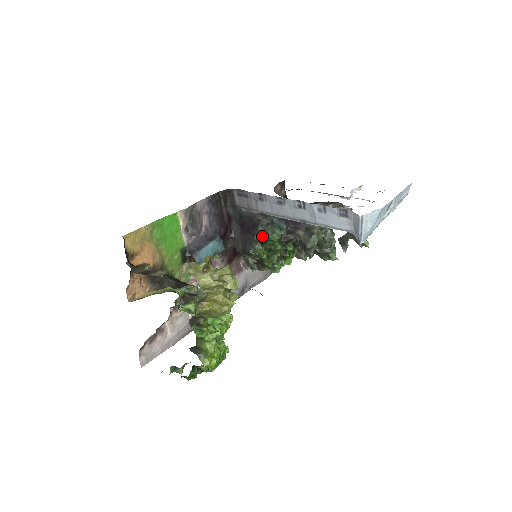
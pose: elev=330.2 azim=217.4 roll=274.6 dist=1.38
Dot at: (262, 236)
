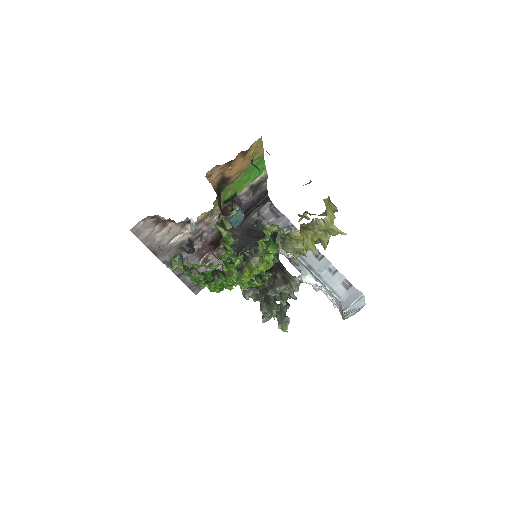
Dot at: occluded
